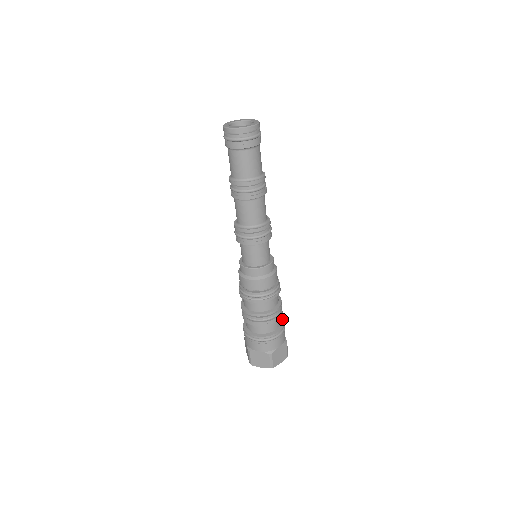
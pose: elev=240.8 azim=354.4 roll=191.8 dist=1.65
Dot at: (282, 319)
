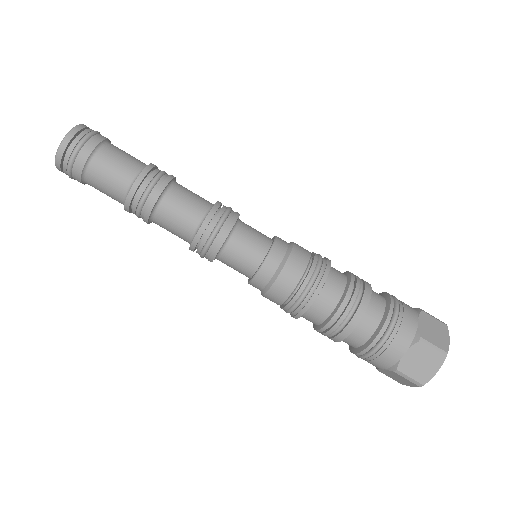
Dot at: (380, 294)
